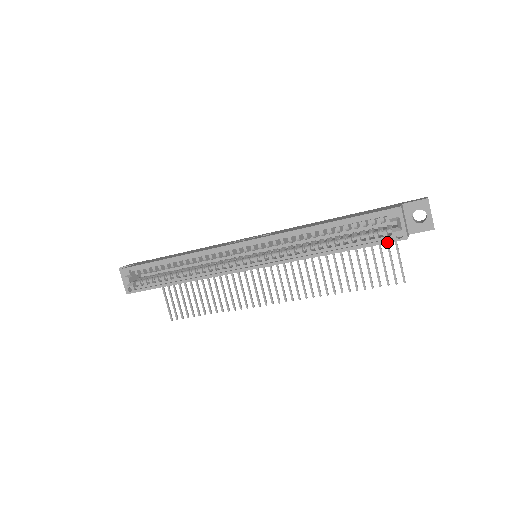
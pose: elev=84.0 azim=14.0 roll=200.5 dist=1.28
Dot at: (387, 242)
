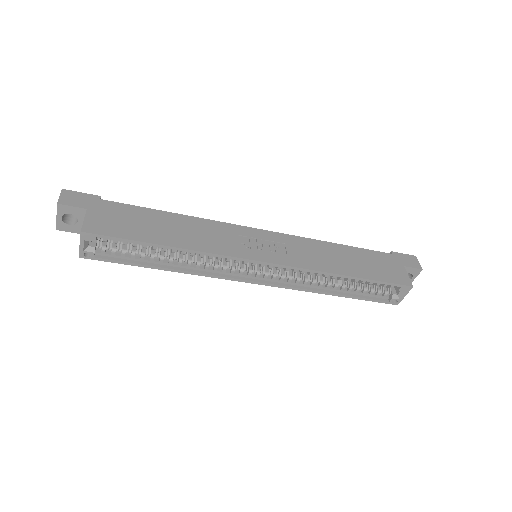
Dot at: (383, 302)
